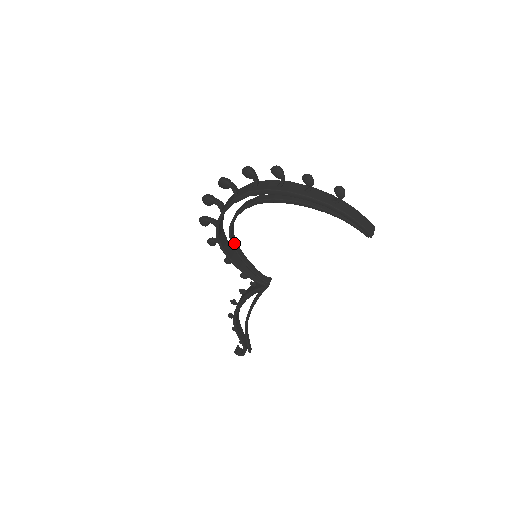
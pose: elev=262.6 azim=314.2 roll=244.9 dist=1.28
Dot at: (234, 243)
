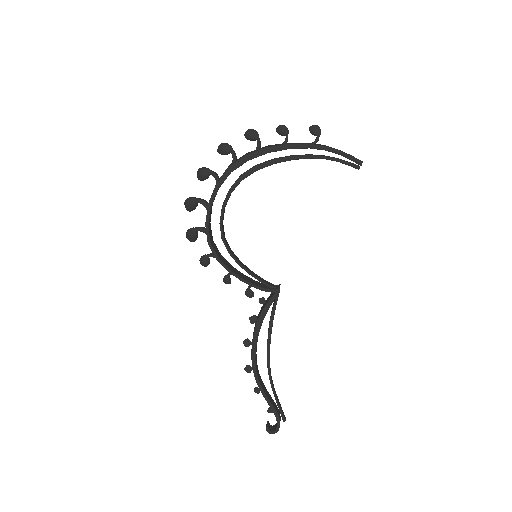
Dot at: (229, 248)
